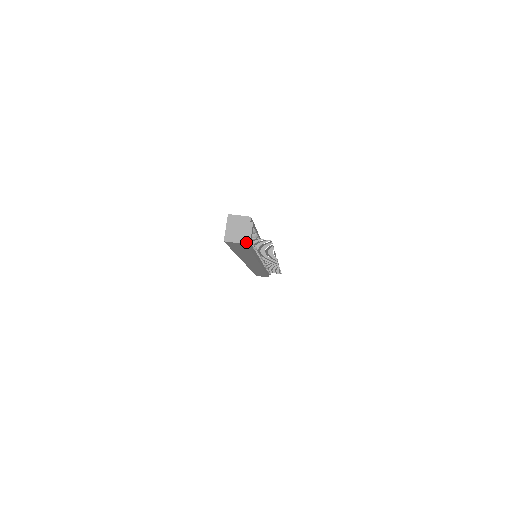
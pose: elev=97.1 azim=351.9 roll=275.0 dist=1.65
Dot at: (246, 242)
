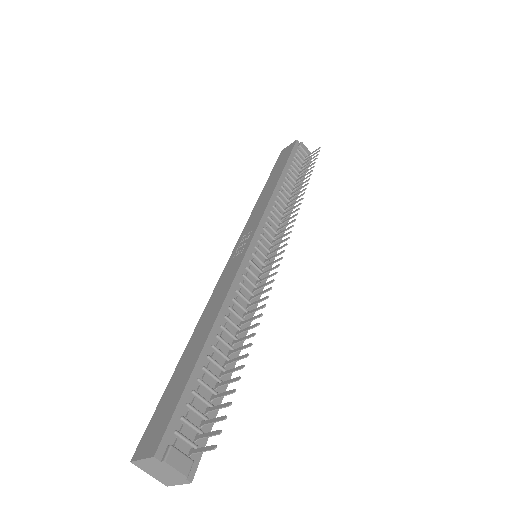
Dot at: (187, 482)
